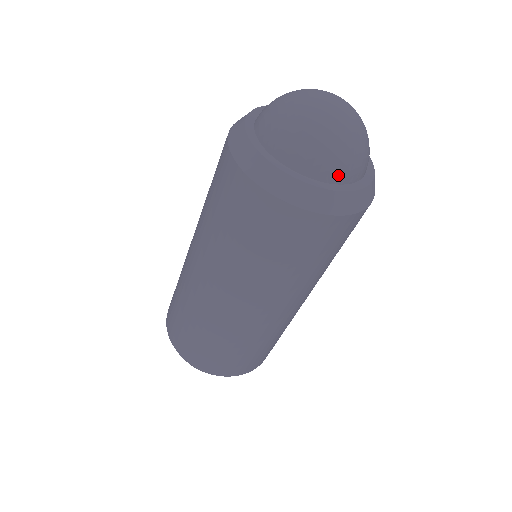
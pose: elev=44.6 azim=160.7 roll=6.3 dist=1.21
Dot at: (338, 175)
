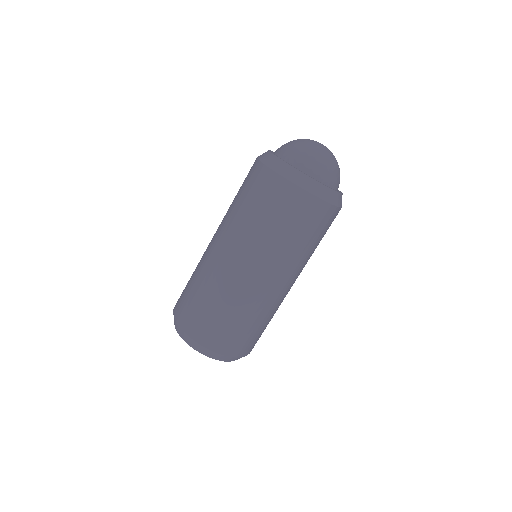
Dot at: (308, 169)
